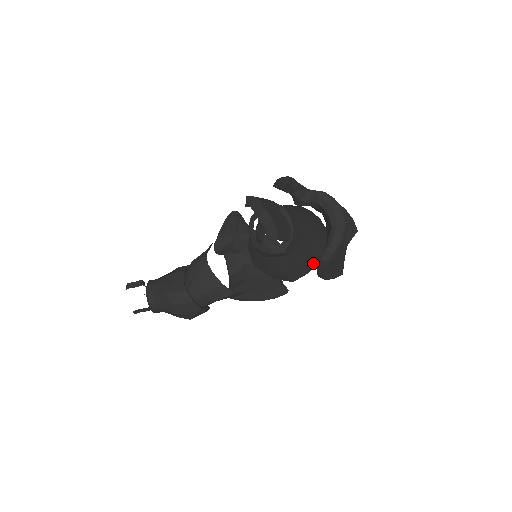
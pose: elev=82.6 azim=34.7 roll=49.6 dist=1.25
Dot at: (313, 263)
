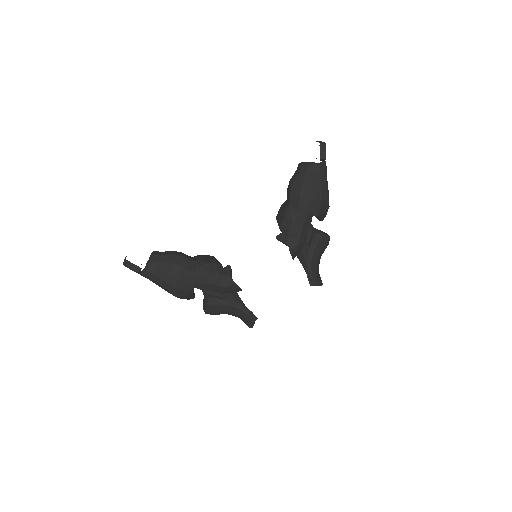
Dot at: (325, 199)
